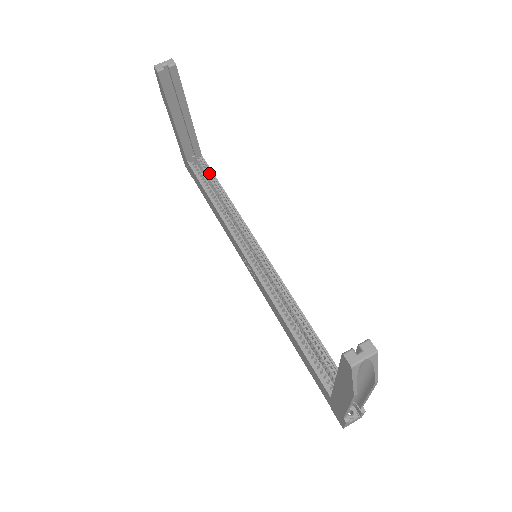
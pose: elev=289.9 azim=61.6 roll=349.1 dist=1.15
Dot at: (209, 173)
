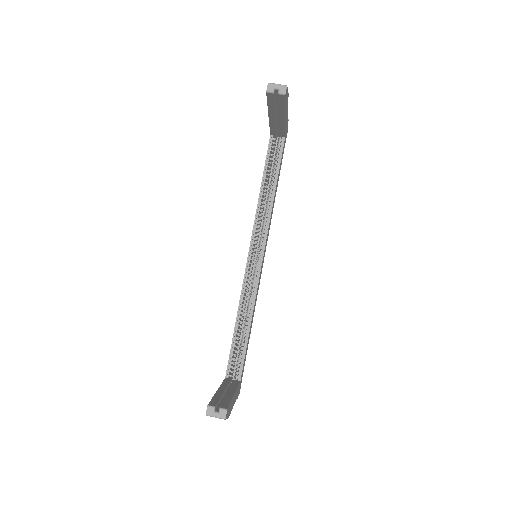
Dot at: (278, 159)
